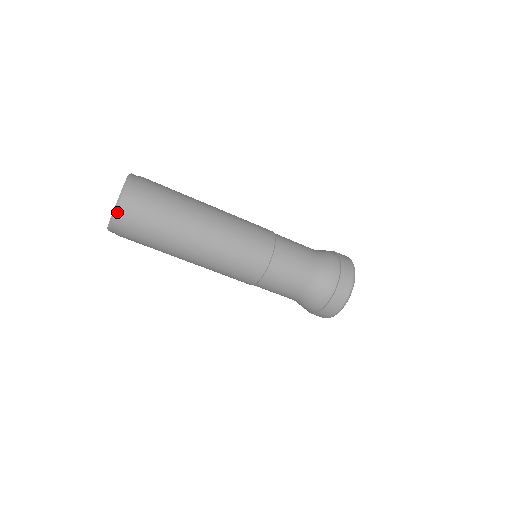
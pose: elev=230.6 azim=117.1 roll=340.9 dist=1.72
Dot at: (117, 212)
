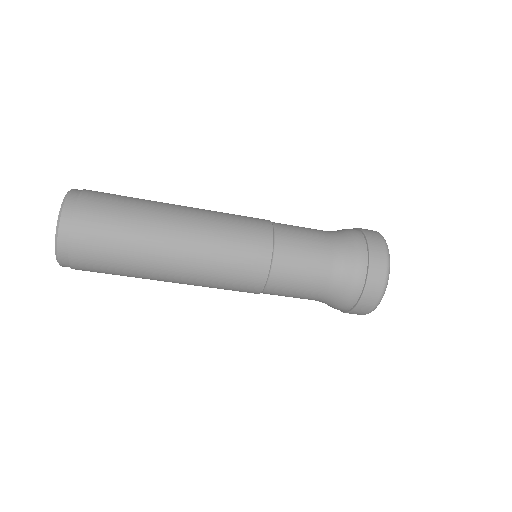
Dot at: (64, 266)
